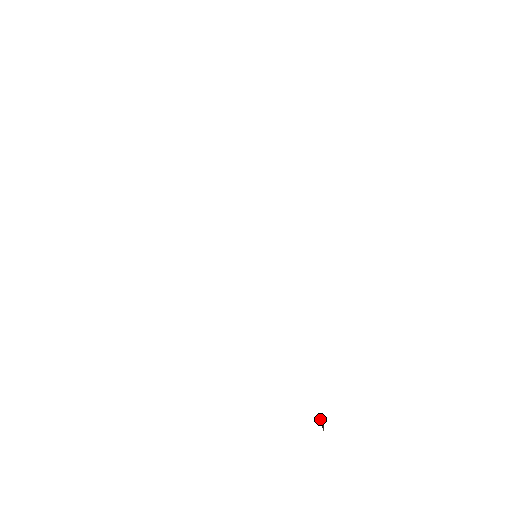
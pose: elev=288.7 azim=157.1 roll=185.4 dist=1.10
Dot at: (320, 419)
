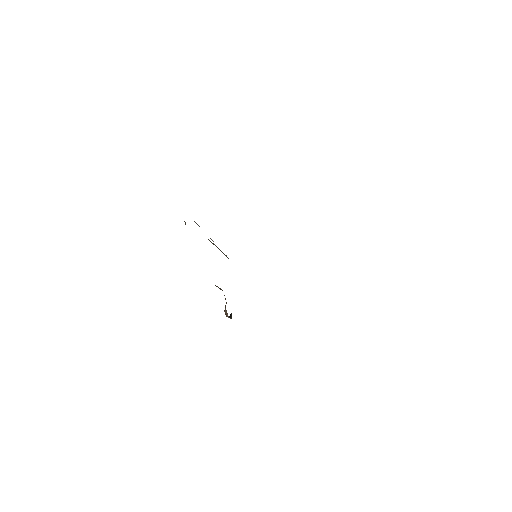
Dot at: (231, 314)
